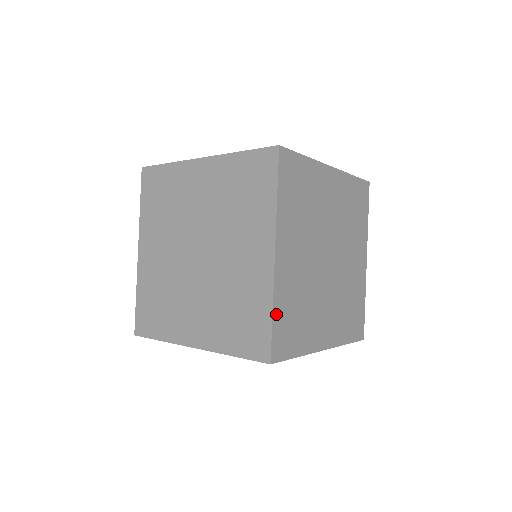
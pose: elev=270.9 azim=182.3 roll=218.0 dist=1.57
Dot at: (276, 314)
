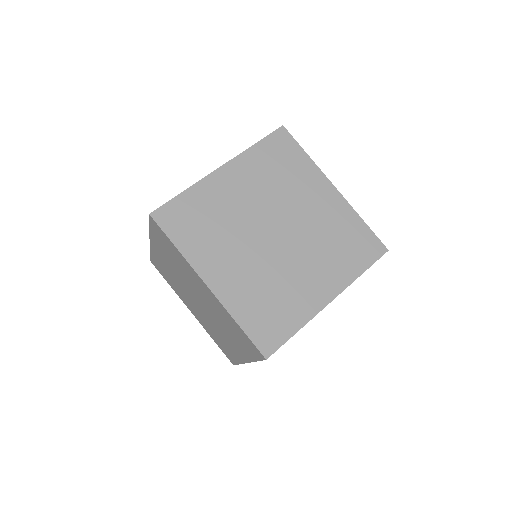
Dot at: (243, 323)
